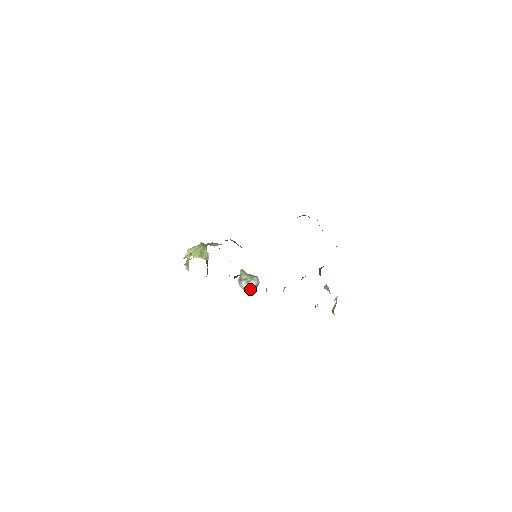
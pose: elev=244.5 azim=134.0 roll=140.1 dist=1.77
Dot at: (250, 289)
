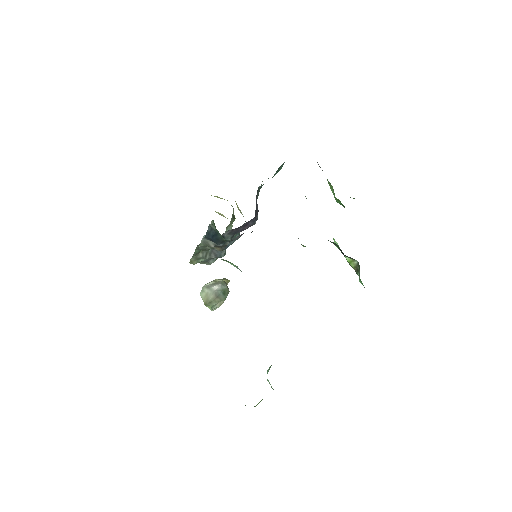
Dot at: (206, 292)
